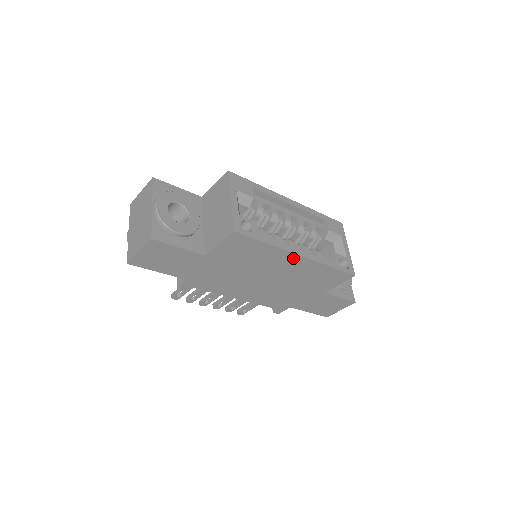
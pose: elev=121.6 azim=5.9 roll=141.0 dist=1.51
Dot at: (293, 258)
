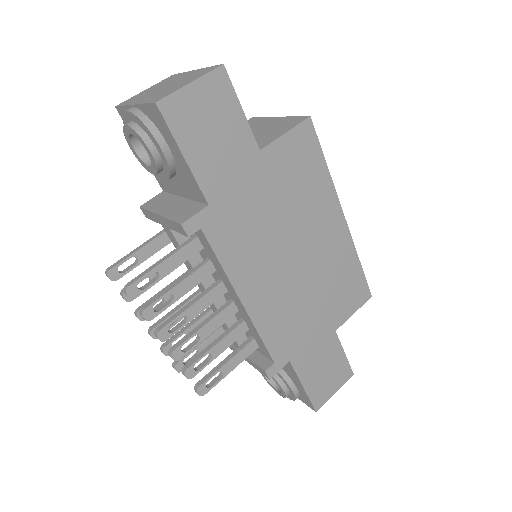
Dot at: (336, 218)
